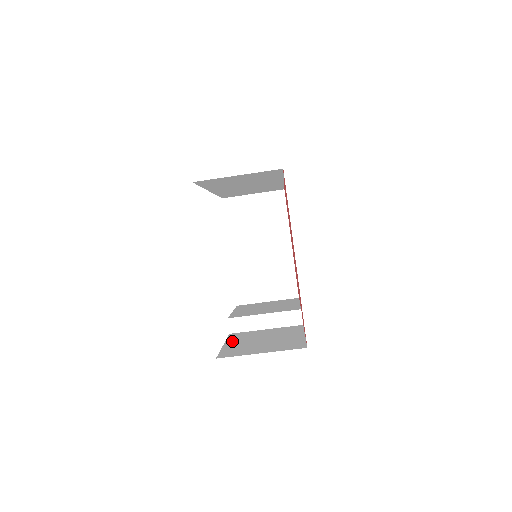
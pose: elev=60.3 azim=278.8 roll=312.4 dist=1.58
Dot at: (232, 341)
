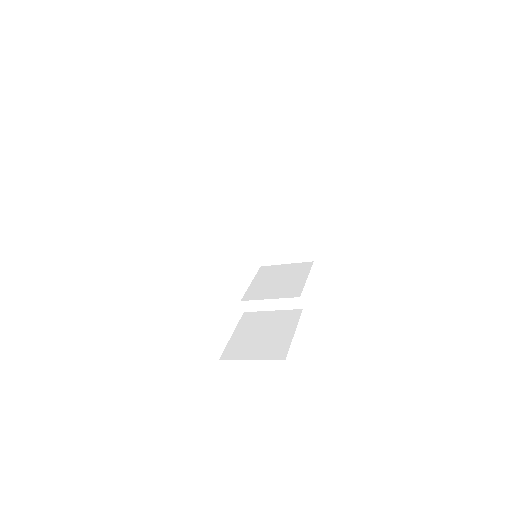
Dot at: (240, 329)
